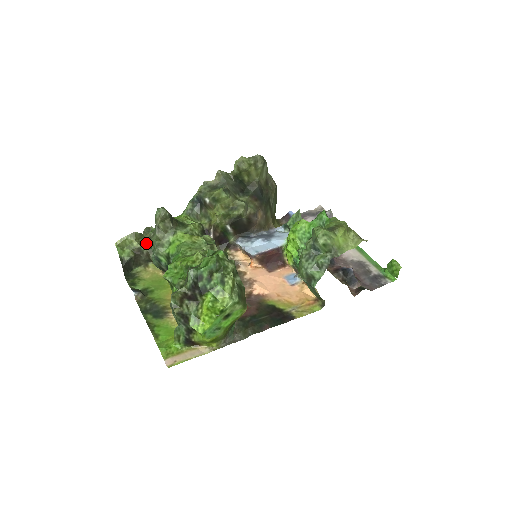
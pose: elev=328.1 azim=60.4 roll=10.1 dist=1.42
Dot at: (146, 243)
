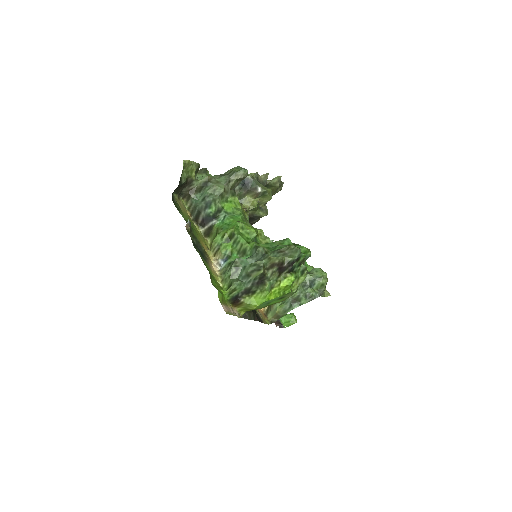
Dot at: (201, 181)
